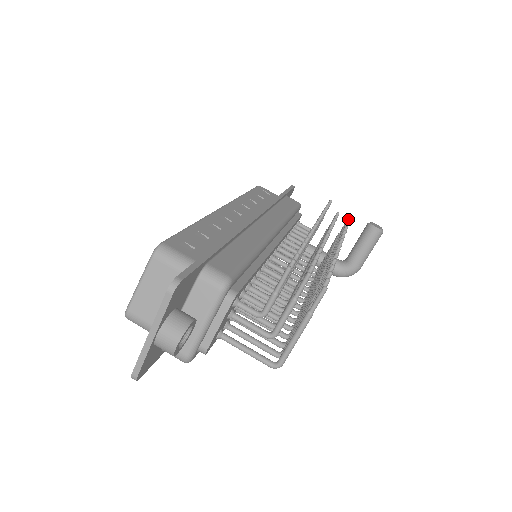
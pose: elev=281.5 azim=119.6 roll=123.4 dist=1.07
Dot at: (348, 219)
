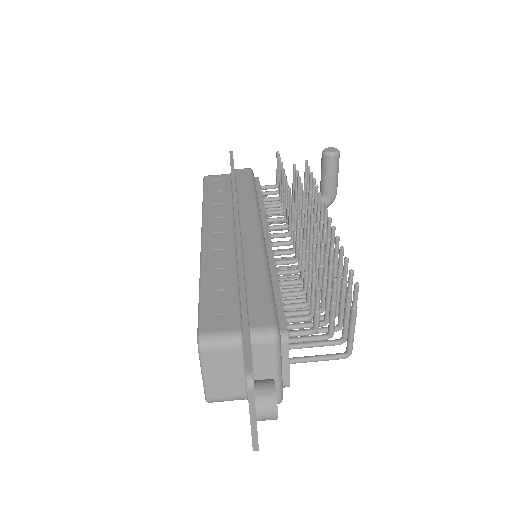
Dot at: (306, 163)
